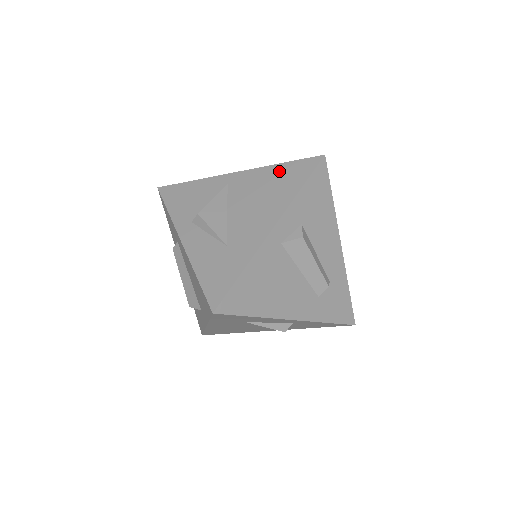
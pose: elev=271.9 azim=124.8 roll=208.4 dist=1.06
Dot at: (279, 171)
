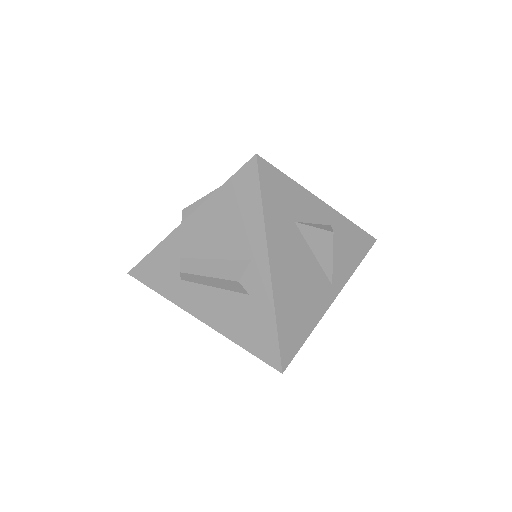
Dot at: occluded
